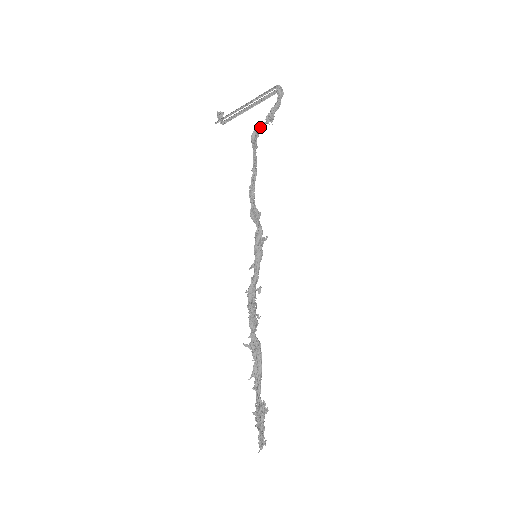
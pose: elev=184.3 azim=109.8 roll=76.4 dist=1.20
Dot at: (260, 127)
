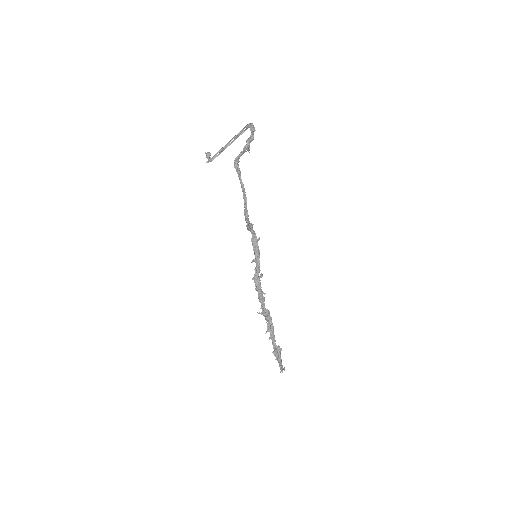
Dot at: (240, 156)
